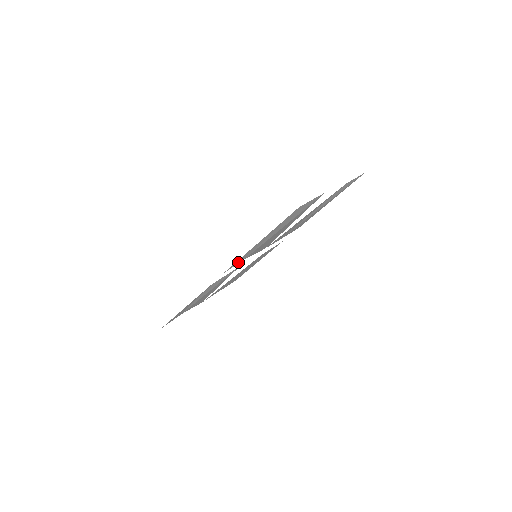
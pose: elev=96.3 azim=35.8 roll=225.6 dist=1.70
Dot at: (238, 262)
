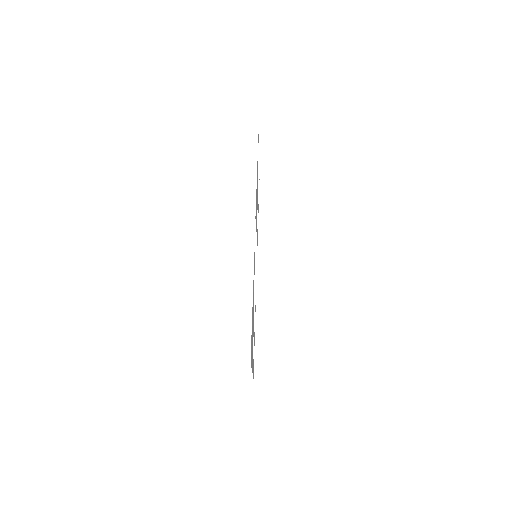
Dot at: occluded
